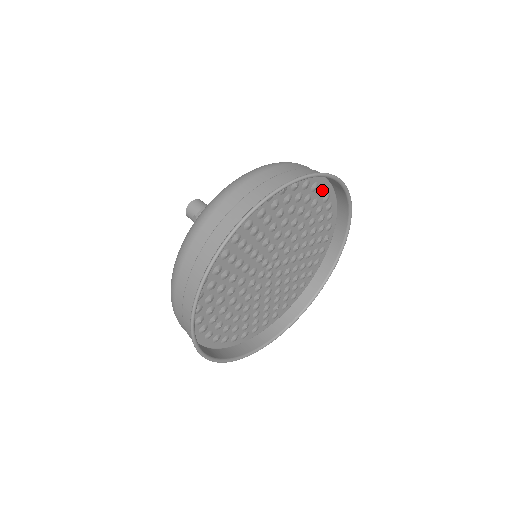
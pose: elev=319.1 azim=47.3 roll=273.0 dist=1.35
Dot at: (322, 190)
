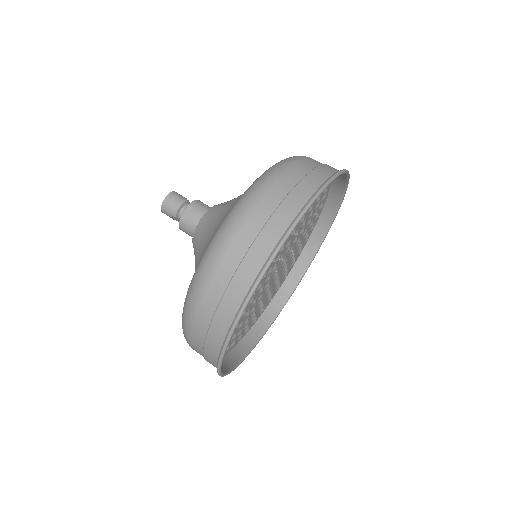
Dot at: occluded
